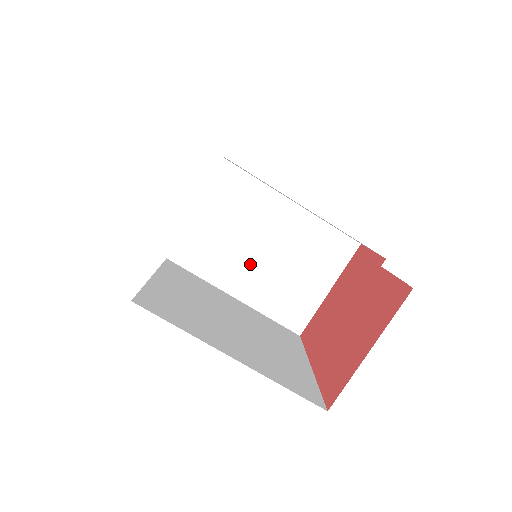
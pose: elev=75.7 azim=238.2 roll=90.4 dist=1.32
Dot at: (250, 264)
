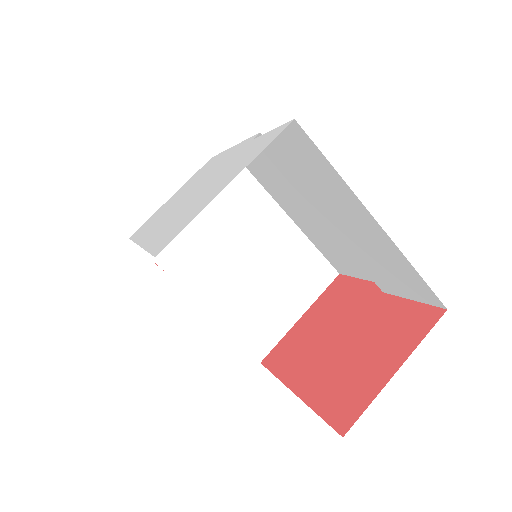
Dot at: (227, 270)
